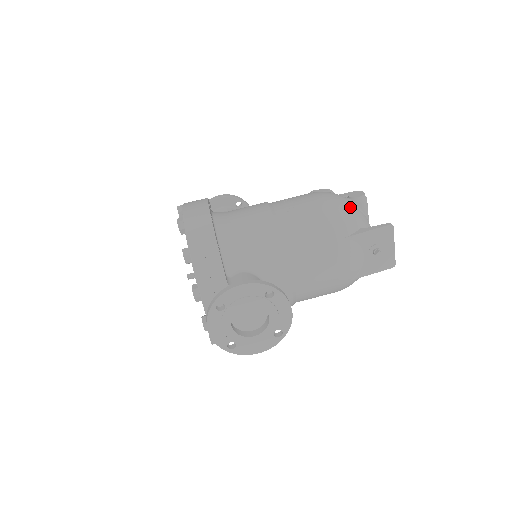
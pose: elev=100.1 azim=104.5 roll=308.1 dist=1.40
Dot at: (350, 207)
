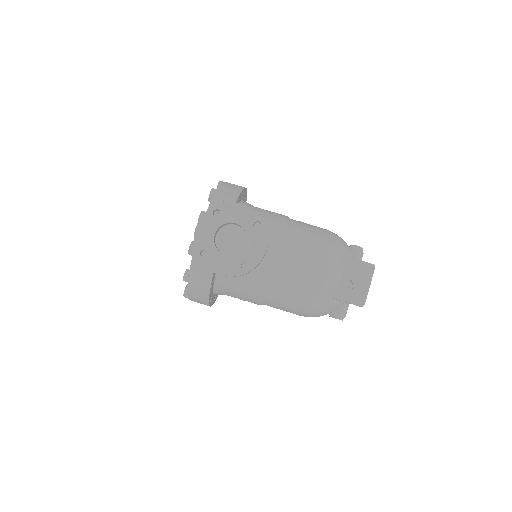
Dot at: (347, 245)
